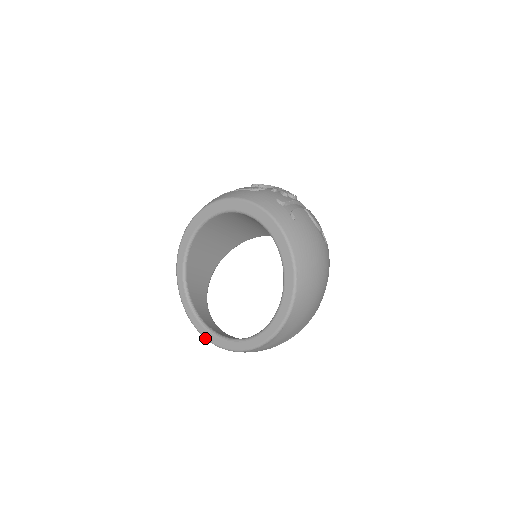
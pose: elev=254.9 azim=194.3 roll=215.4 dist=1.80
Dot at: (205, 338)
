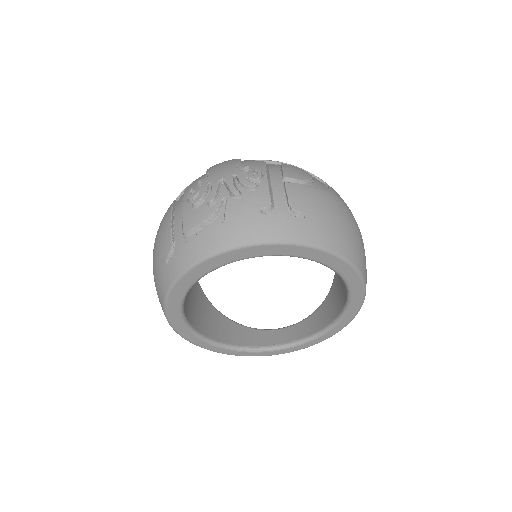
Dot at: occluded
